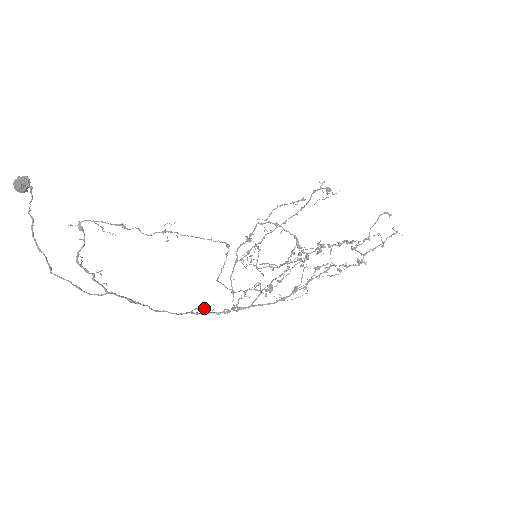
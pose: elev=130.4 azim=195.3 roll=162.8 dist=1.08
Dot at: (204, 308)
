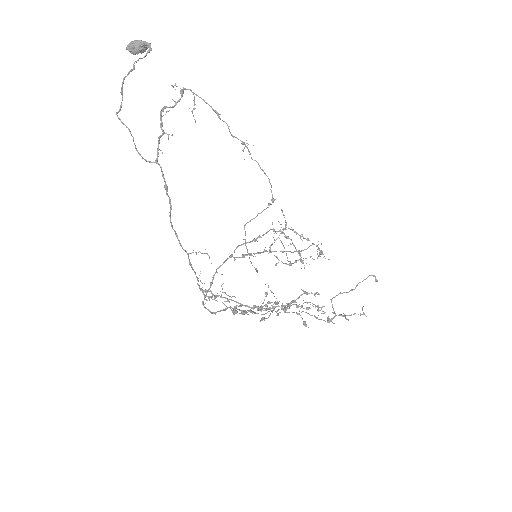
Dot at: (207, 254)
